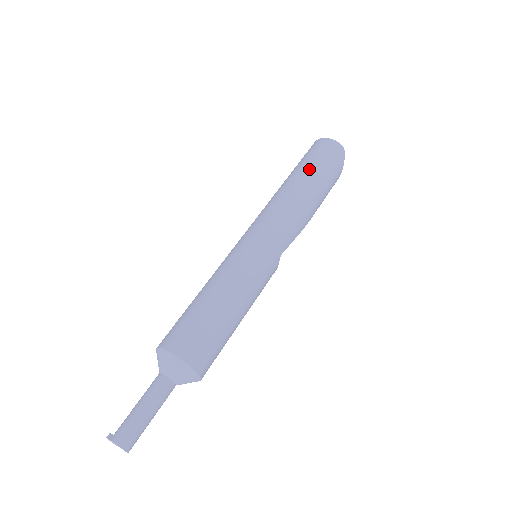
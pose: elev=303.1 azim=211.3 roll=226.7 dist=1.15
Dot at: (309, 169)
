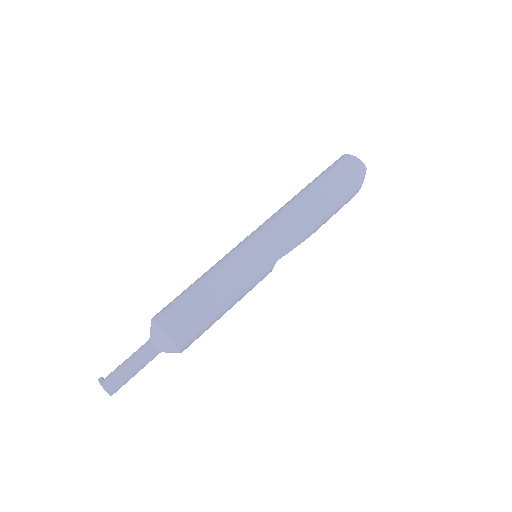
Dot at: (325, 185)
